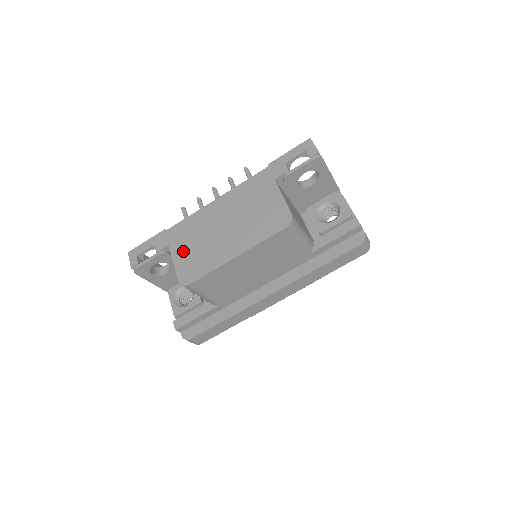
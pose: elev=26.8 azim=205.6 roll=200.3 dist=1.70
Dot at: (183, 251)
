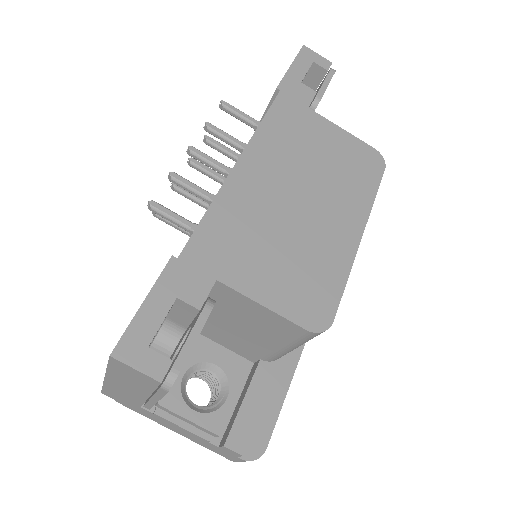
Dot at: (263, 274)
